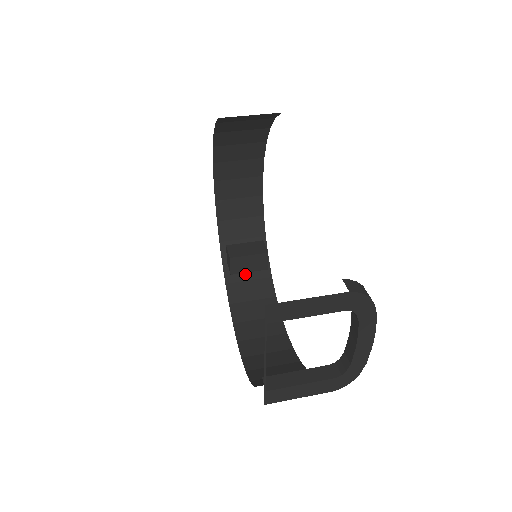
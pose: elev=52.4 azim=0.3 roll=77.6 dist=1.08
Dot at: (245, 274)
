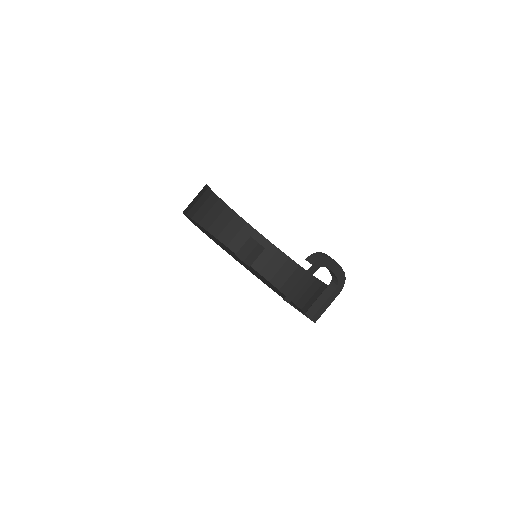
Dot at: occluded
